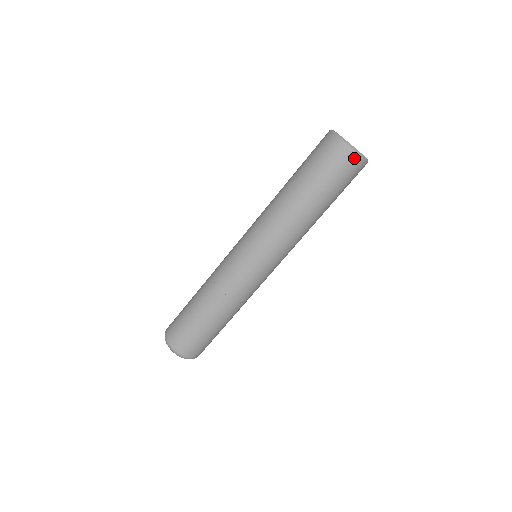
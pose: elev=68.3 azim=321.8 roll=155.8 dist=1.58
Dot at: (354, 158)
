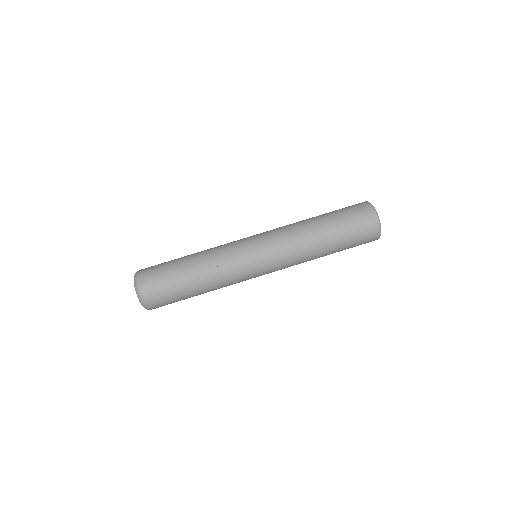
Dot at: (370, 211)
